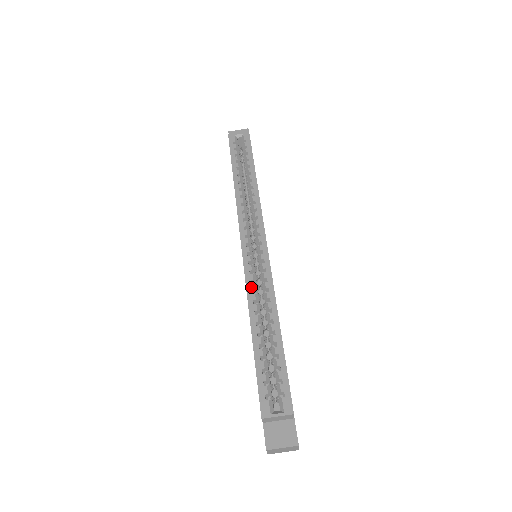
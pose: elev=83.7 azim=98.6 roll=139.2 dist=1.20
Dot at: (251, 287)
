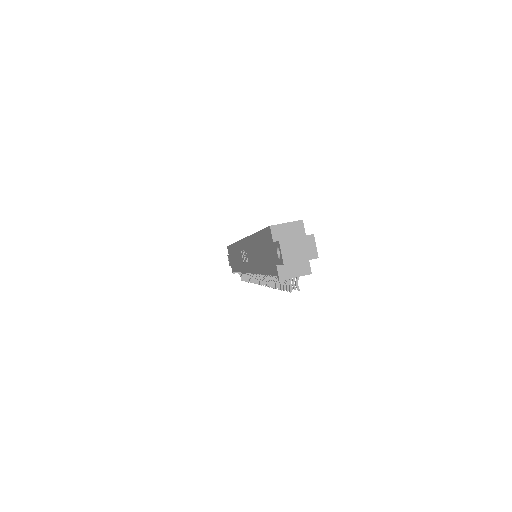
Dot at: occluded
